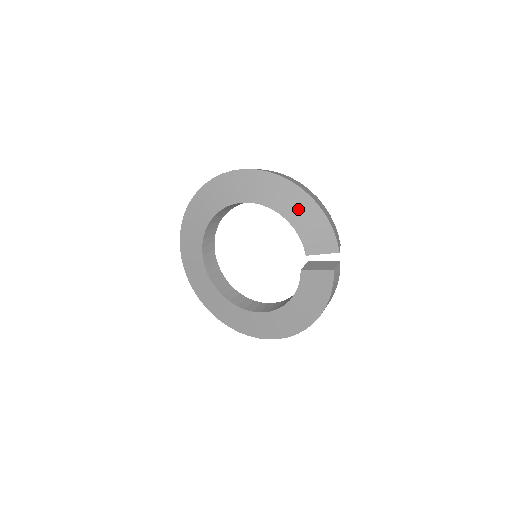
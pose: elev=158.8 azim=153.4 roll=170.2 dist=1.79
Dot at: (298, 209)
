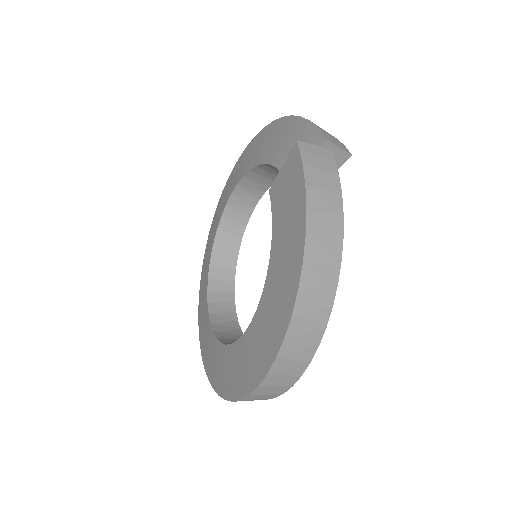
Dot at: (272, 141)
